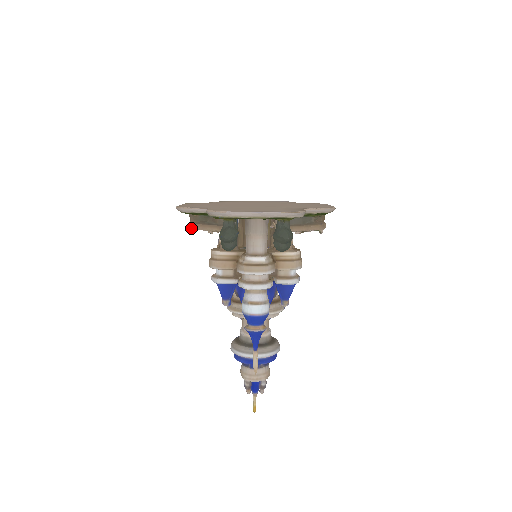
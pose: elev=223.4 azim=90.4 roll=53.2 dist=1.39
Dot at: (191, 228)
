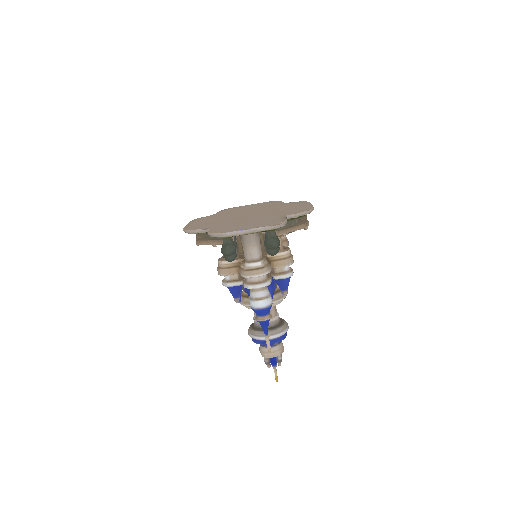
Dot at: (198, 244)
